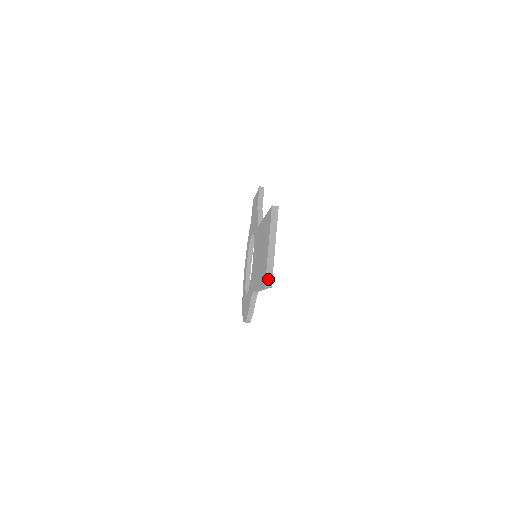
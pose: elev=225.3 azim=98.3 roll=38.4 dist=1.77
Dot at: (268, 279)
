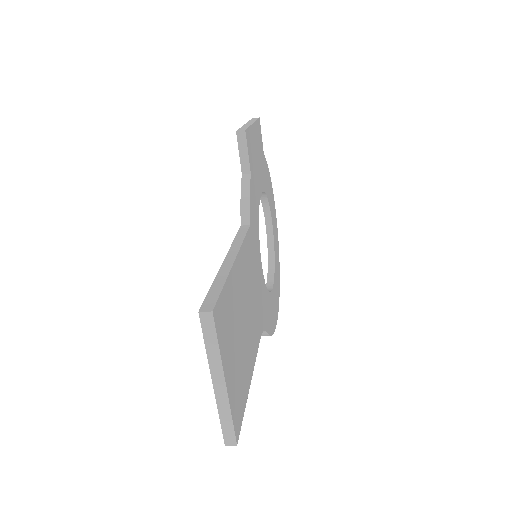
Dot at: (227, 434)
